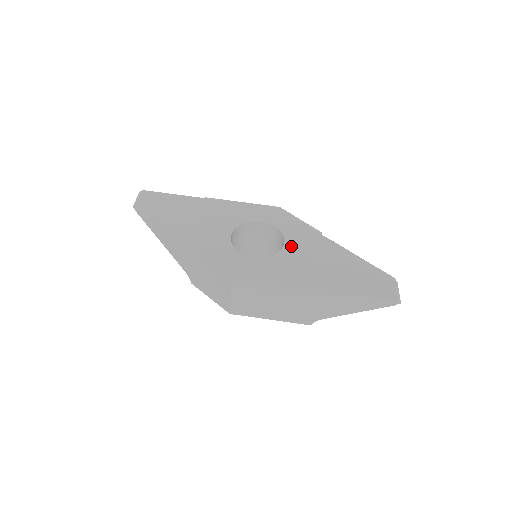
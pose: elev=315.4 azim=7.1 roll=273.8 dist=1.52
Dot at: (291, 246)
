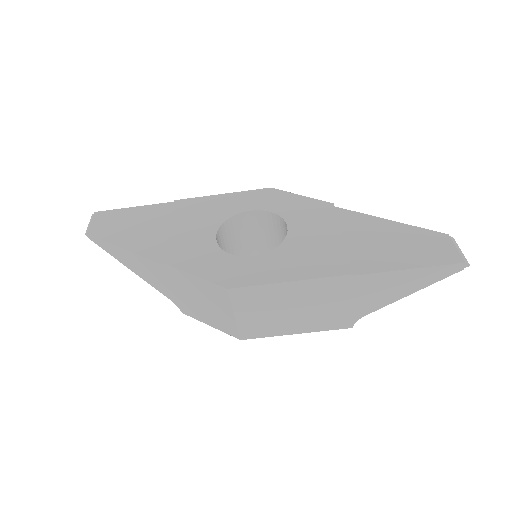
Dot at: (298, 230)
